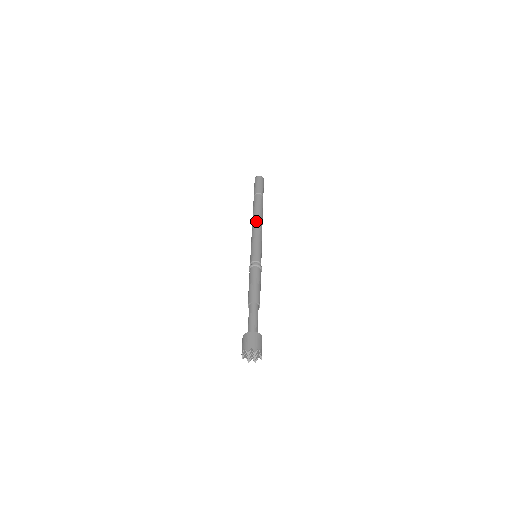
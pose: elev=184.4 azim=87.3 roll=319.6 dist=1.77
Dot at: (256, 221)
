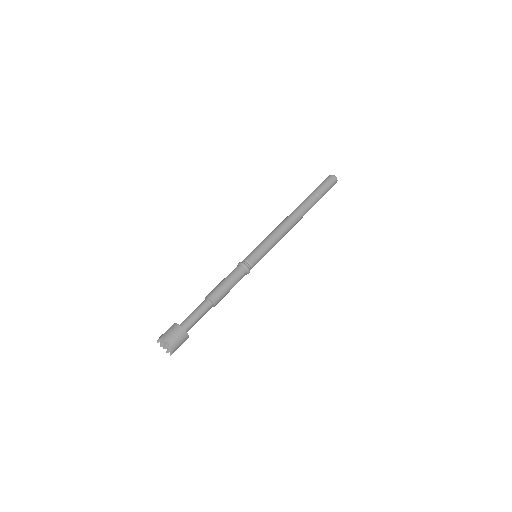
Dot at: (283, 221)
